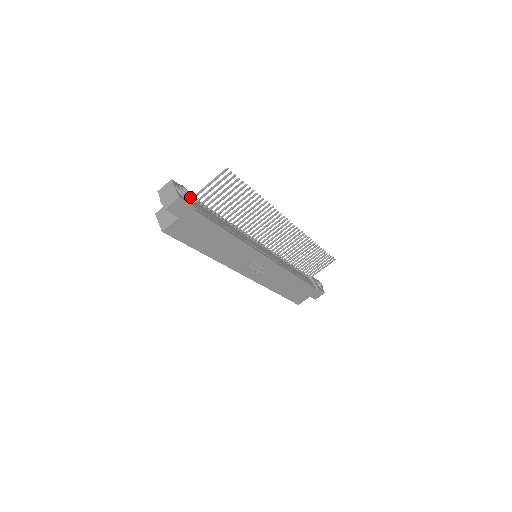
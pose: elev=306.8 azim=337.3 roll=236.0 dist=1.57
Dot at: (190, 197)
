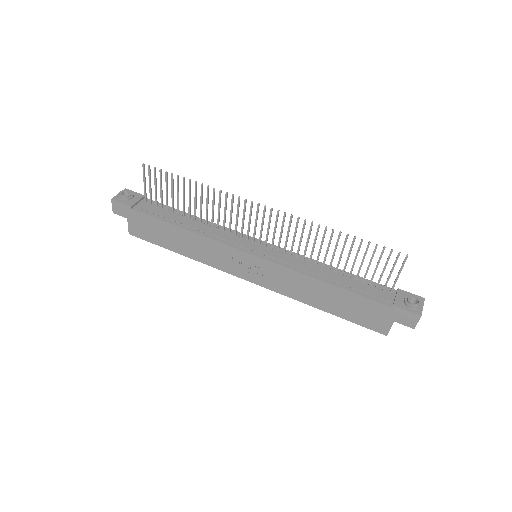
Dot at: (136, 199)
